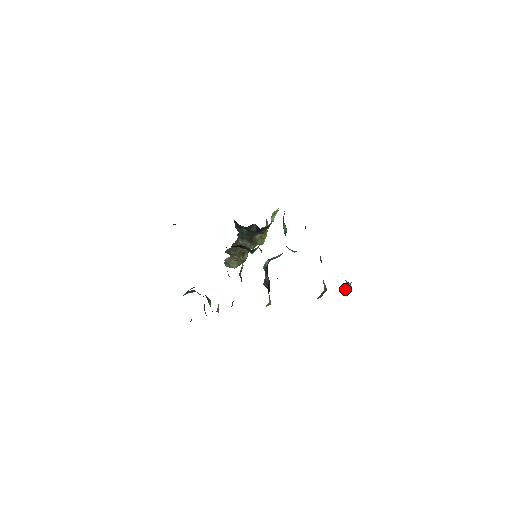
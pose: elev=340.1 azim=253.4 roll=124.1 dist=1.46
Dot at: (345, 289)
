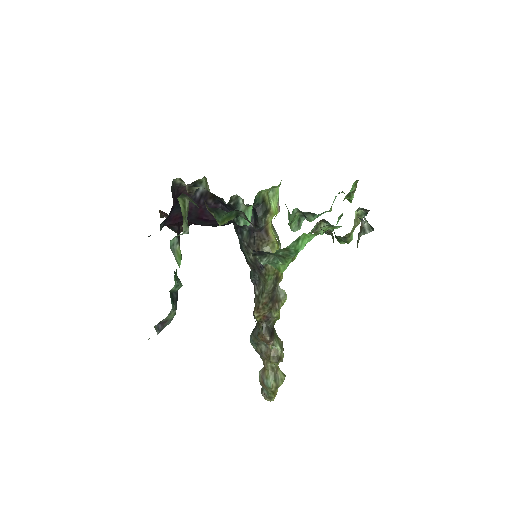
Dot at: (360, 230)
